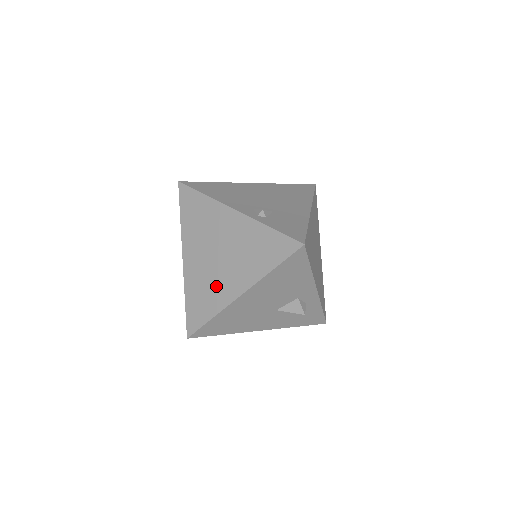
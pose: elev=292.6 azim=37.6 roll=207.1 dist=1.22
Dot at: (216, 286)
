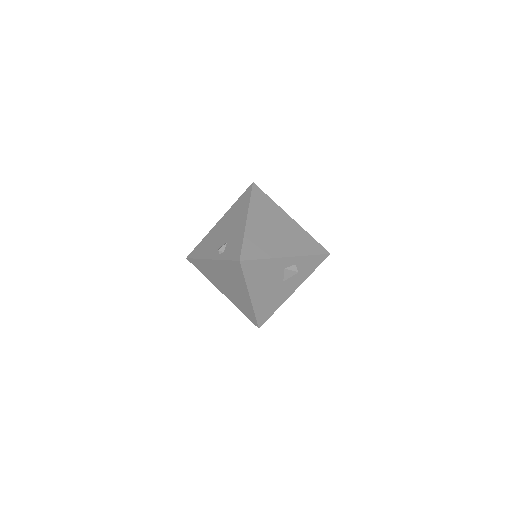
Dot at: (241, 299)
